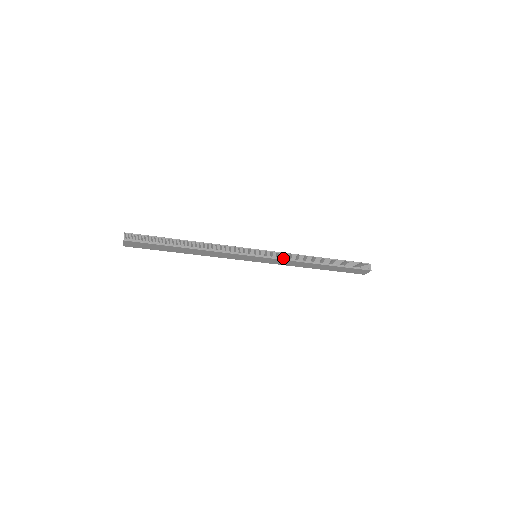
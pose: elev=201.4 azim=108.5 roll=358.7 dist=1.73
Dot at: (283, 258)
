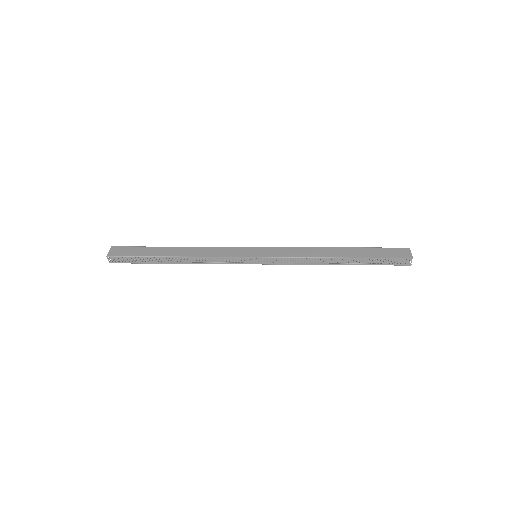
Dot at: (287, 263)
